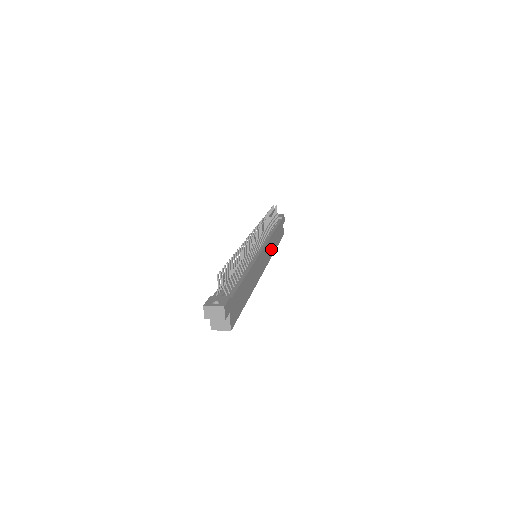
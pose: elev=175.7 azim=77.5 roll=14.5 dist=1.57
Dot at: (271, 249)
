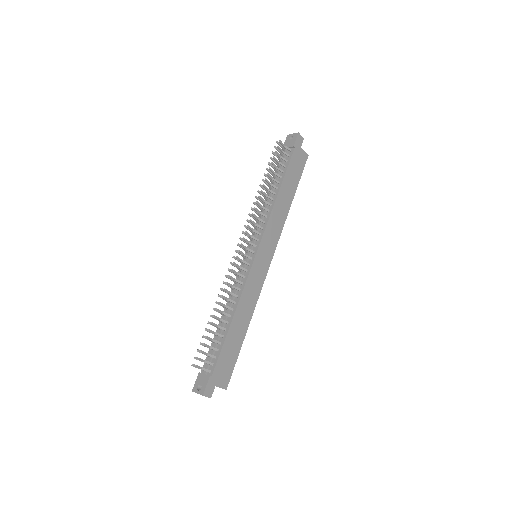
Dot at: (279, 221)
